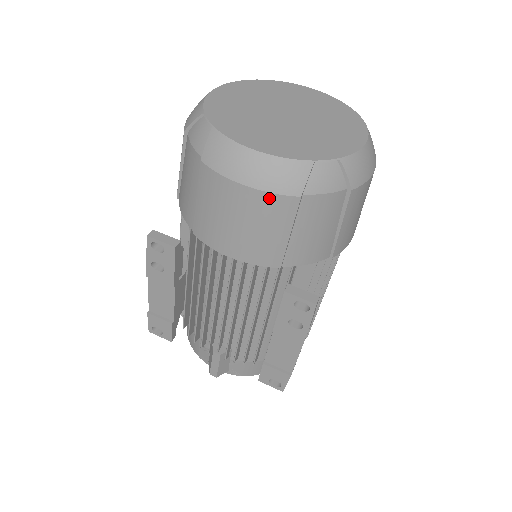
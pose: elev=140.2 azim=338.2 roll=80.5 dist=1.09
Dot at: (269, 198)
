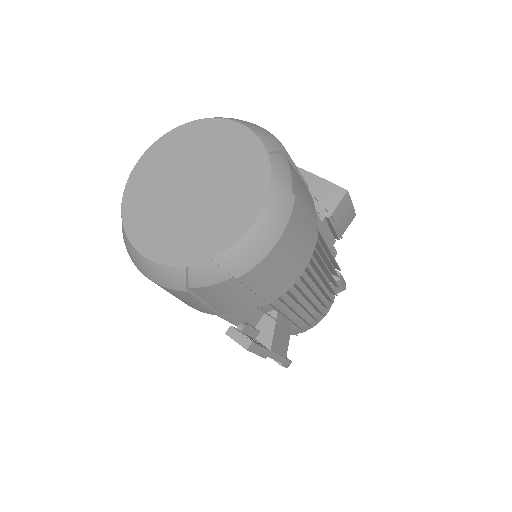
Dot at: (167, 289)
